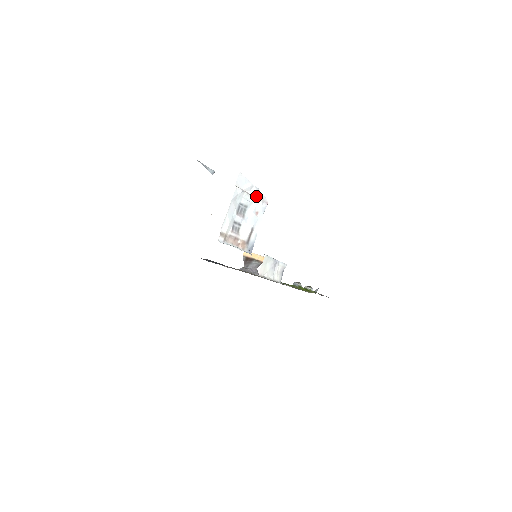
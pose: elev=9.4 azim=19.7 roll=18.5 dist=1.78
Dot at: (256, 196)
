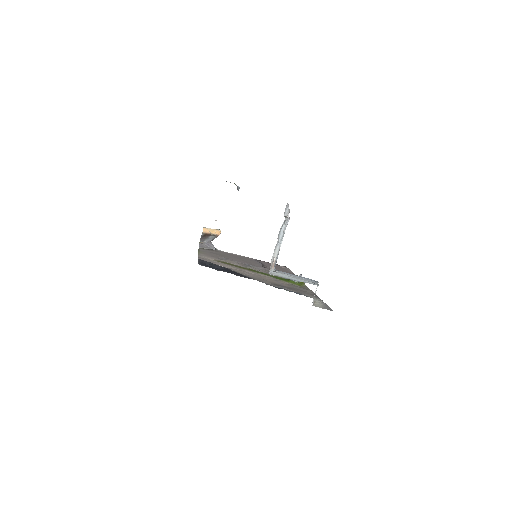
Dot at: (287, 215)
